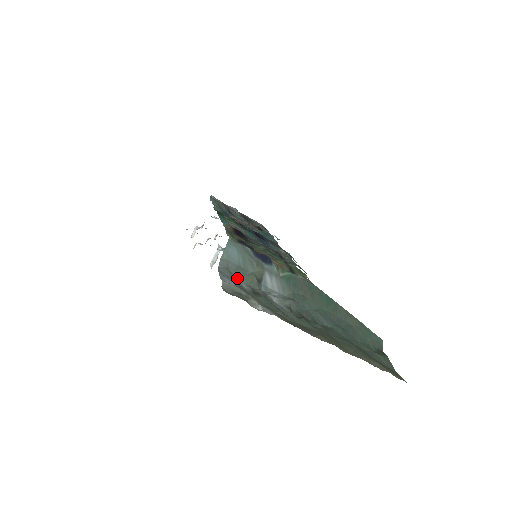
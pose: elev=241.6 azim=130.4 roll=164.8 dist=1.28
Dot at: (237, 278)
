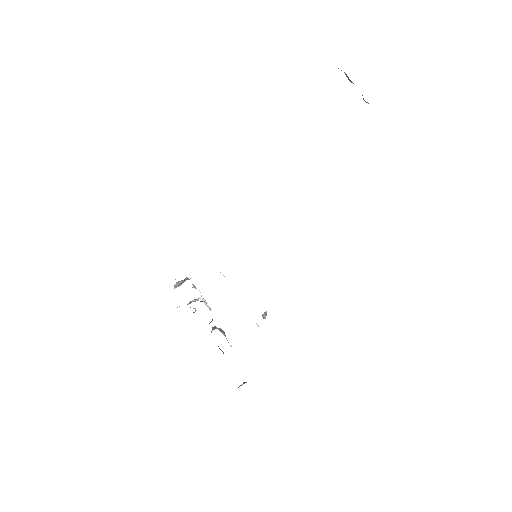
Dot at: occluded
